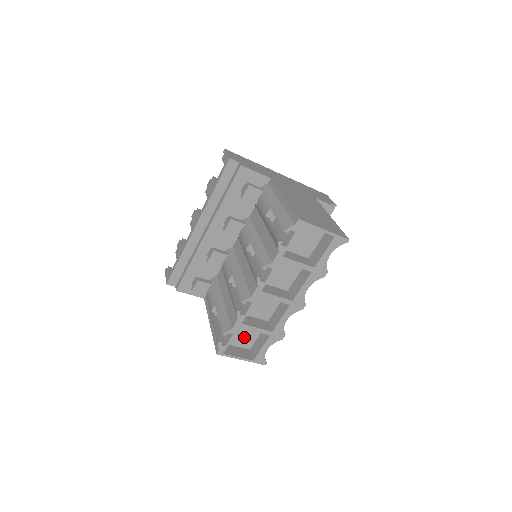
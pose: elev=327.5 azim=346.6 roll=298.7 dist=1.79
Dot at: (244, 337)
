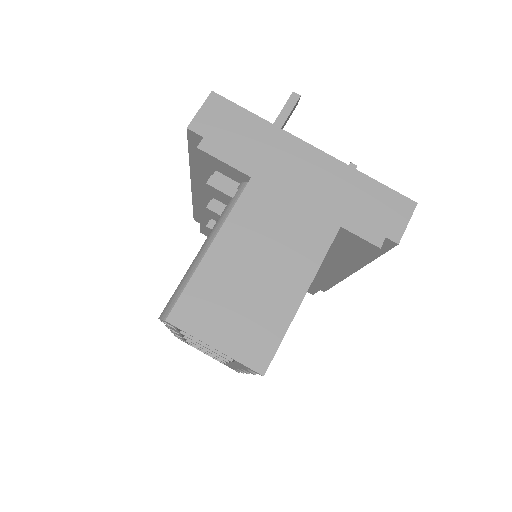
Dot at: occluded
